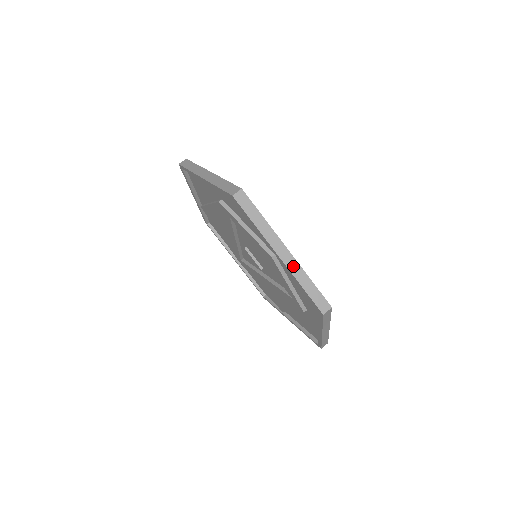
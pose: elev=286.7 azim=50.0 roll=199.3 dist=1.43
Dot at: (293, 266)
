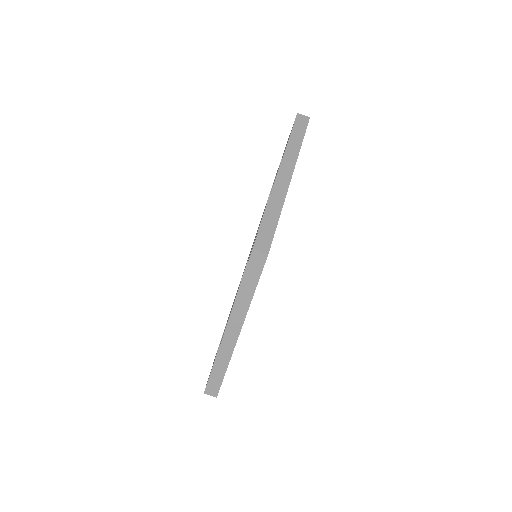
Dot at: (279, 191)
